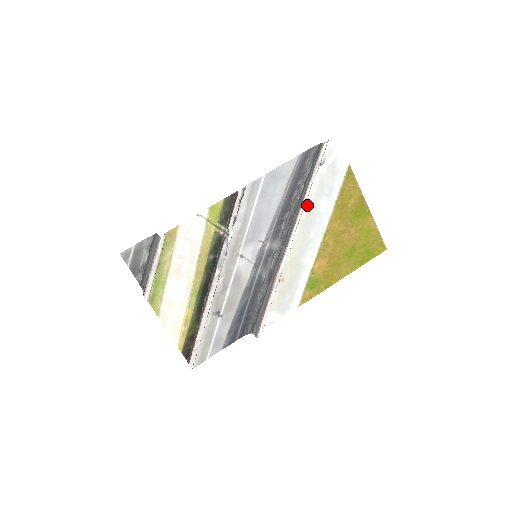
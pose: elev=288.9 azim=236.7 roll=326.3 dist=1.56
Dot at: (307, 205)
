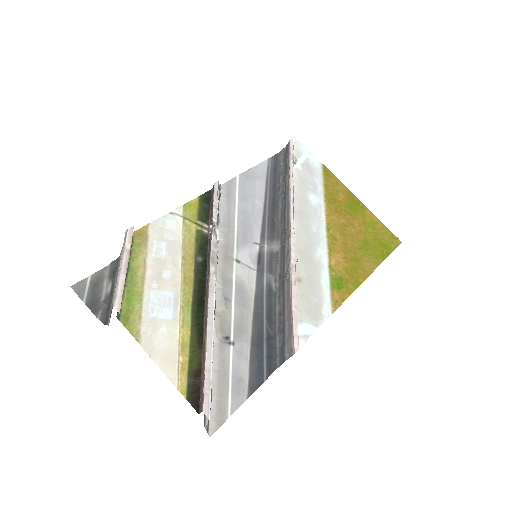
Dot at: (295, 199)
